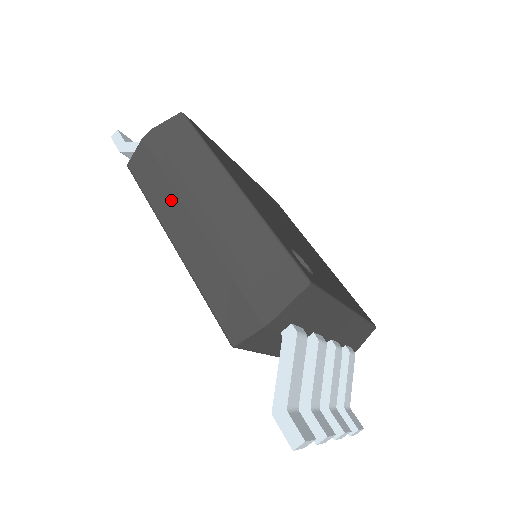
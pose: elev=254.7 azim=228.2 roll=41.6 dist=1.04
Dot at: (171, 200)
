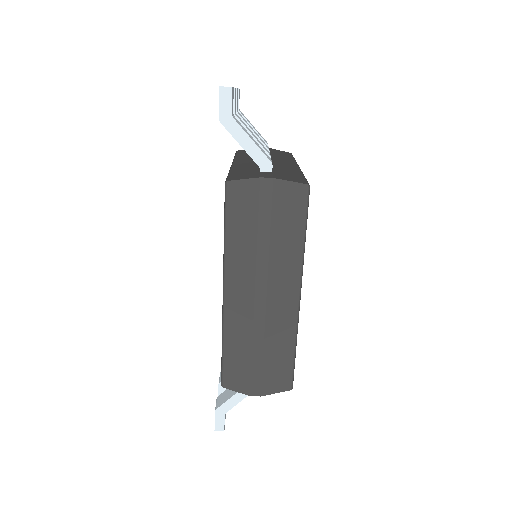
Dot at: (246, 264)
